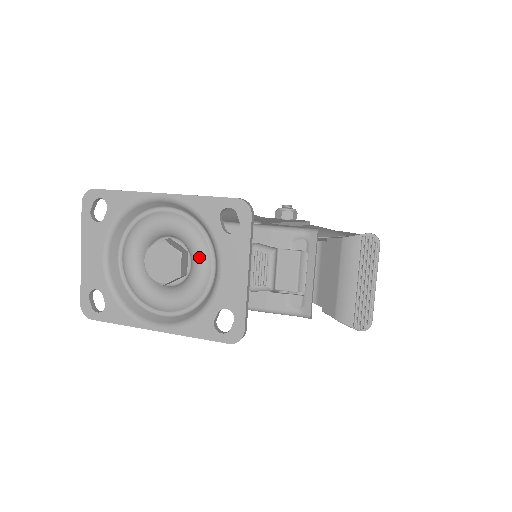
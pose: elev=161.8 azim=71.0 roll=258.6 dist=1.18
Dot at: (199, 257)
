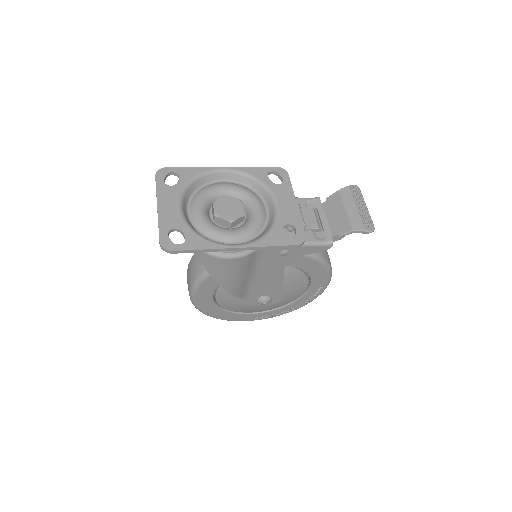
Dot at: (256, 202)
